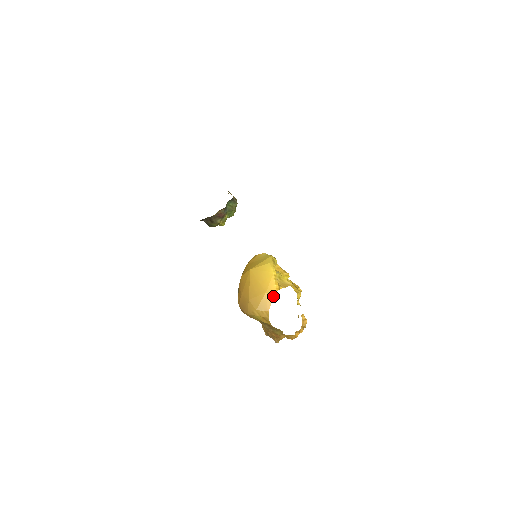
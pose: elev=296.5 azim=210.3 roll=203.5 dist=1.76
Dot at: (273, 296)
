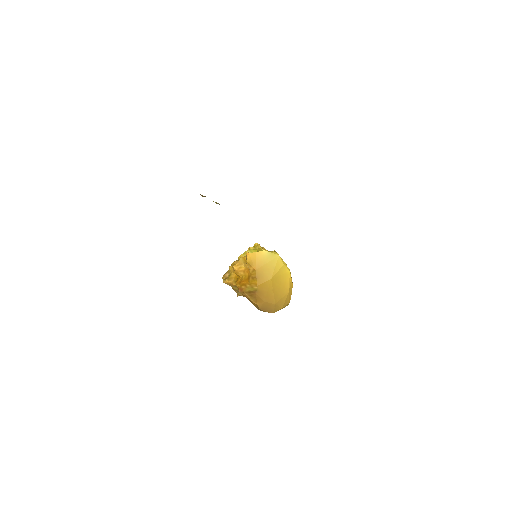
Dot at: occluded
